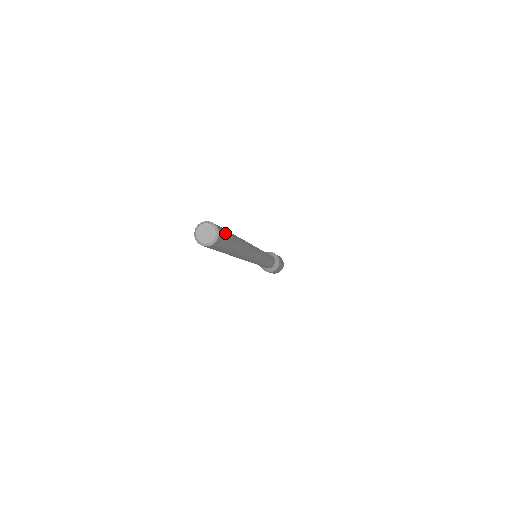
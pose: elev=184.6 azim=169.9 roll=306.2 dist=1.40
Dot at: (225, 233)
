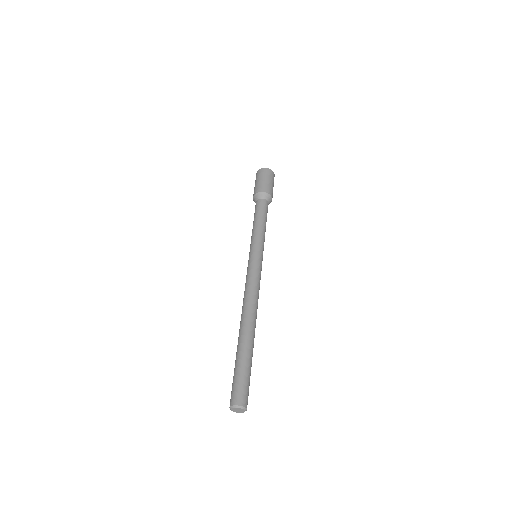
Dot at: (248, 391)
